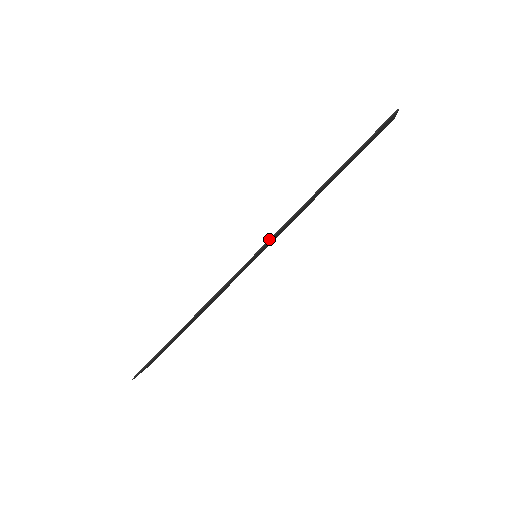
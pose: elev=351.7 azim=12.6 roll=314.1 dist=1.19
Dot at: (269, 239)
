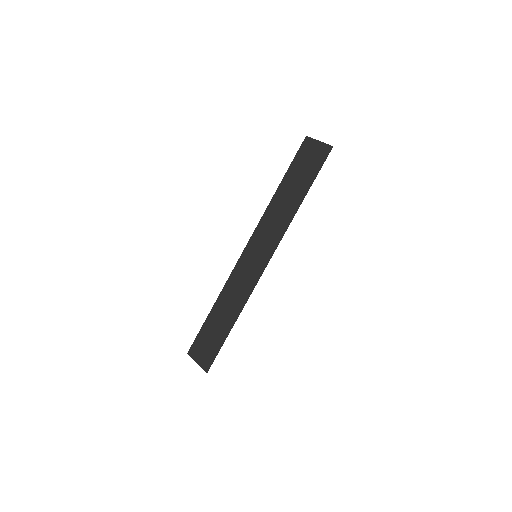
Dot at: occluded
